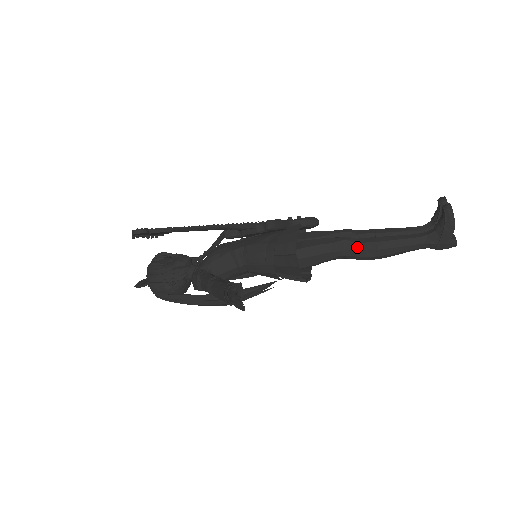
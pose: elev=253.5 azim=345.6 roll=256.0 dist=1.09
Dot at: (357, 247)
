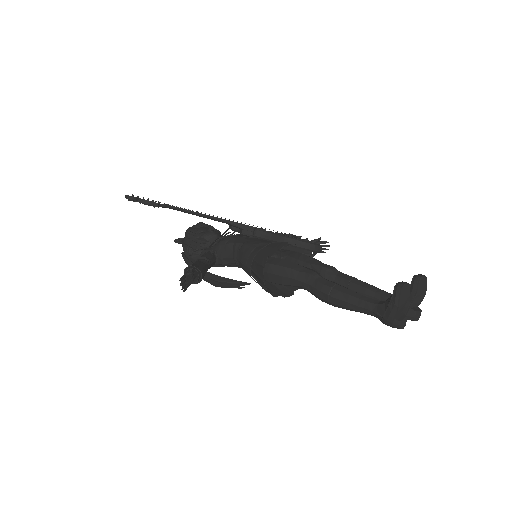
Dot at: (316, 285)
